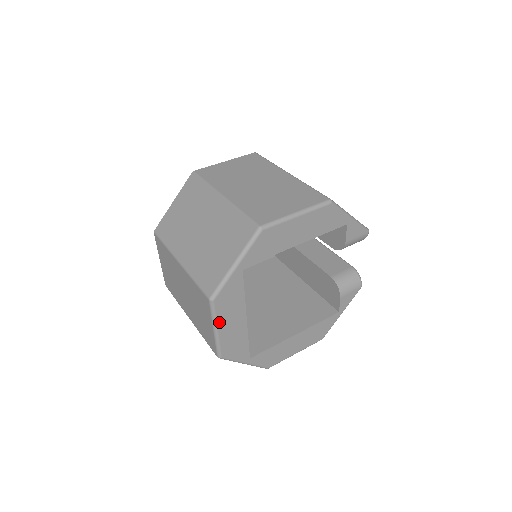
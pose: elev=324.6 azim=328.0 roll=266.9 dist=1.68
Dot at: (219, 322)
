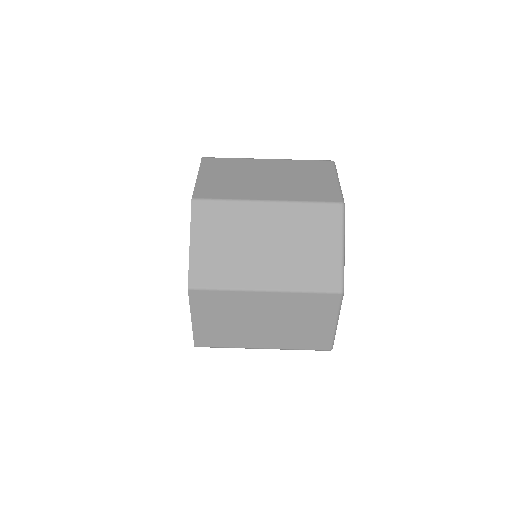
Dot at: occluded
